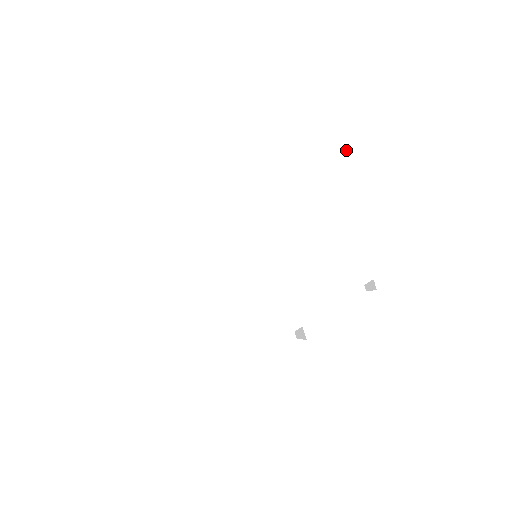
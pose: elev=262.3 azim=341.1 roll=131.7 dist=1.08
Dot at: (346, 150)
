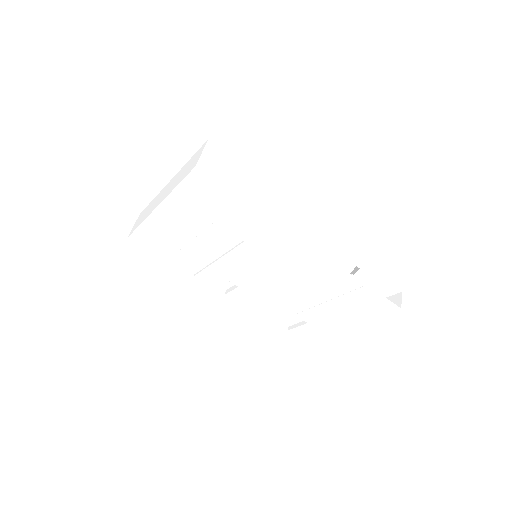
Dot at: (370, 306)
